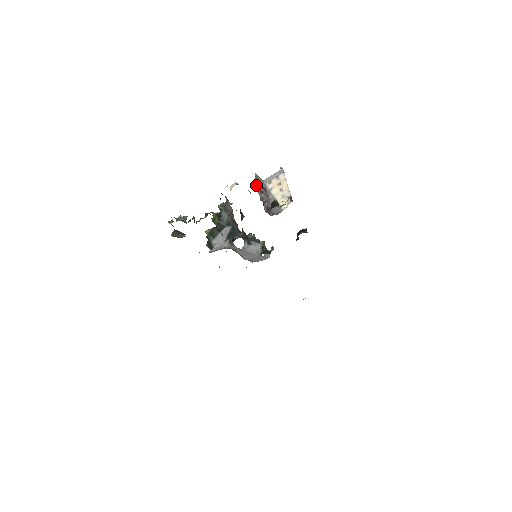
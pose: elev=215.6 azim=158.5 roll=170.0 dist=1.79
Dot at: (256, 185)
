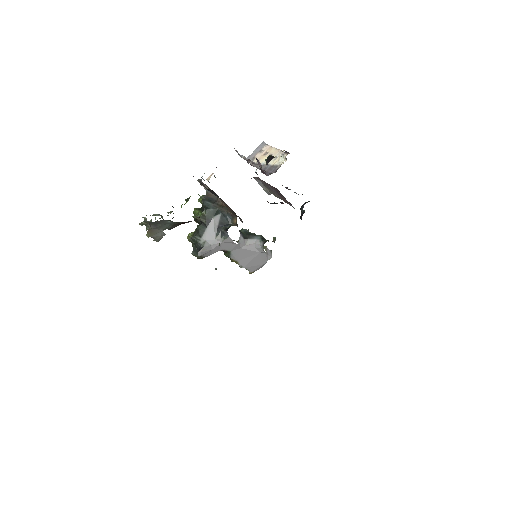
Dot at: occluded
